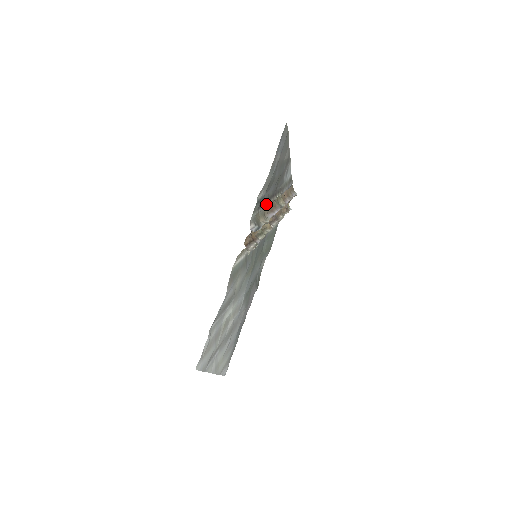
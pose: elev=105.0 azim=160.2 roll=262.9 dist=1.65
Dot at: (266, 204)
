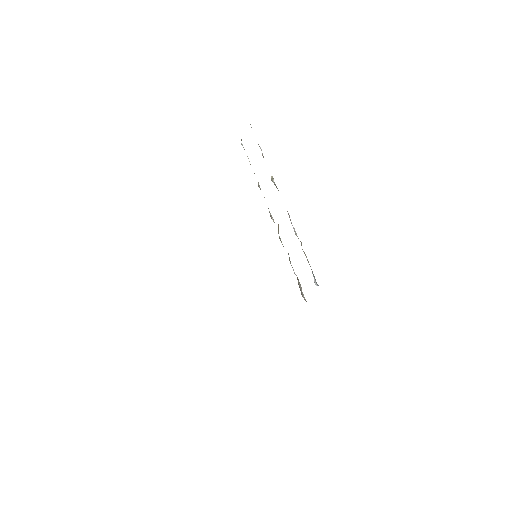
Dot at: occluded
